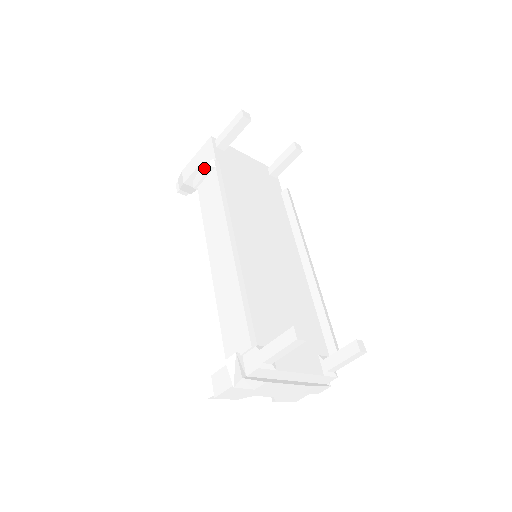
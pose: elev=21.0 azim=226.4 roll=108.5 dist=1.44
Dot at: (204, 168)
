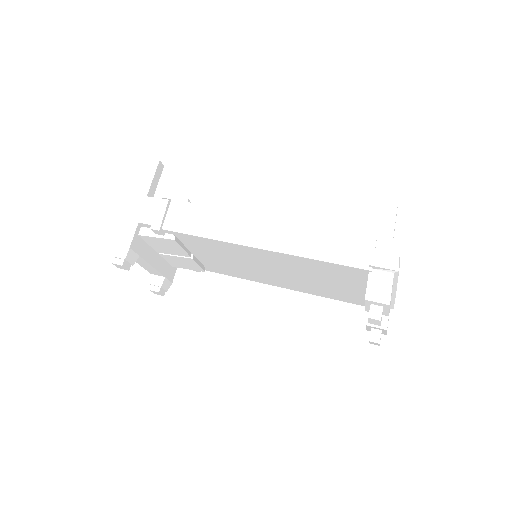
Dot at: (159, 208)
